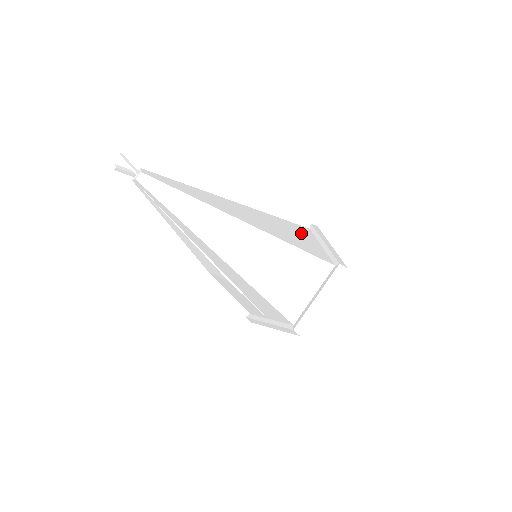
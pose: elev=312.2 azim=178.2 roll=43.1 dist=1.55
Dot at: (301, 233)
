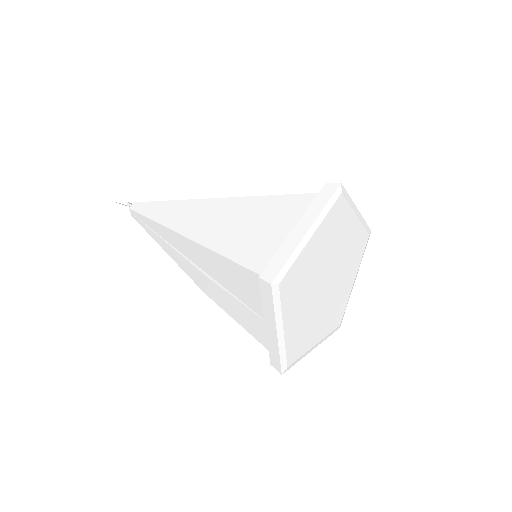
Dot at: occluded
